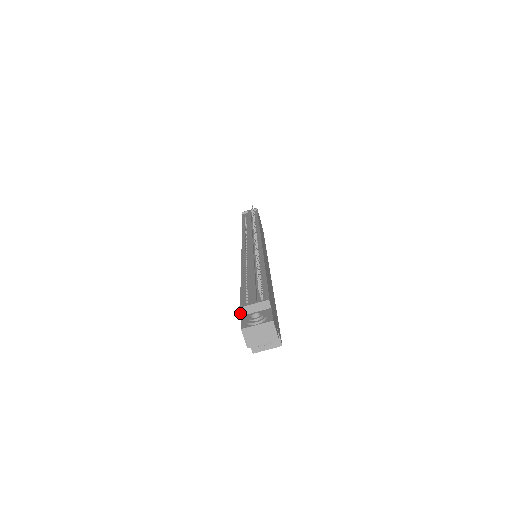
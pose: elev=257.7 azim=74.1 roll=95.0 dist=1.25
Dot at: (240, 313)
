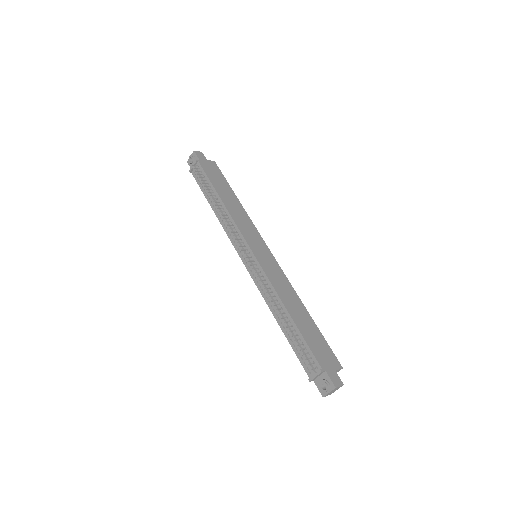
Dot at: occluded
